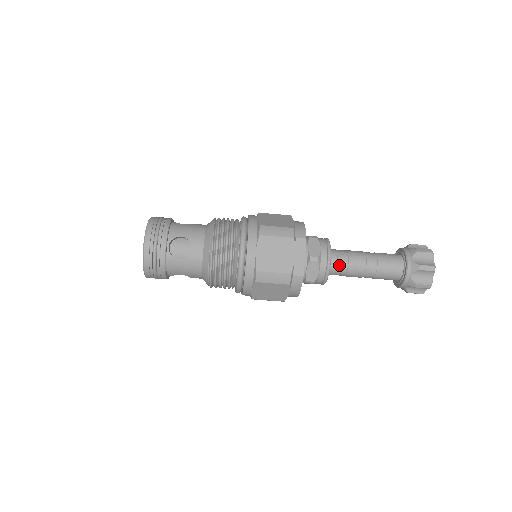
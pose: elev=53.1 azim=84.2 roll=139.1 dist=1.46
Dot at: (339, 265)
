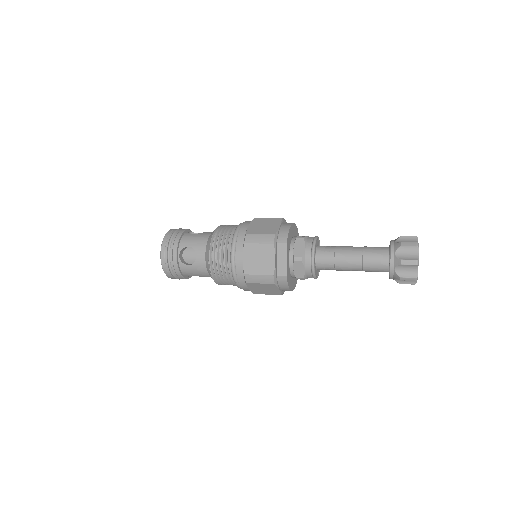
Dot at: (326, 262)
